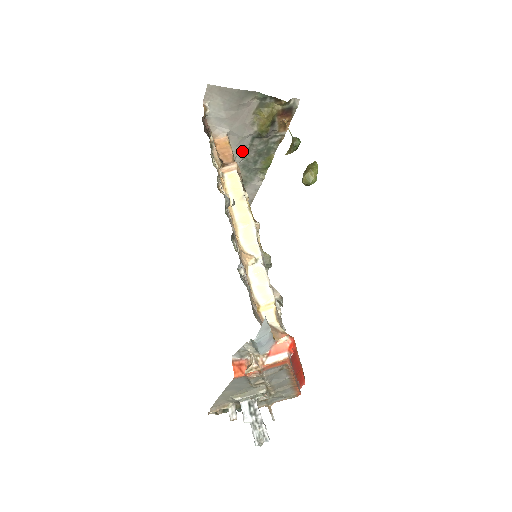
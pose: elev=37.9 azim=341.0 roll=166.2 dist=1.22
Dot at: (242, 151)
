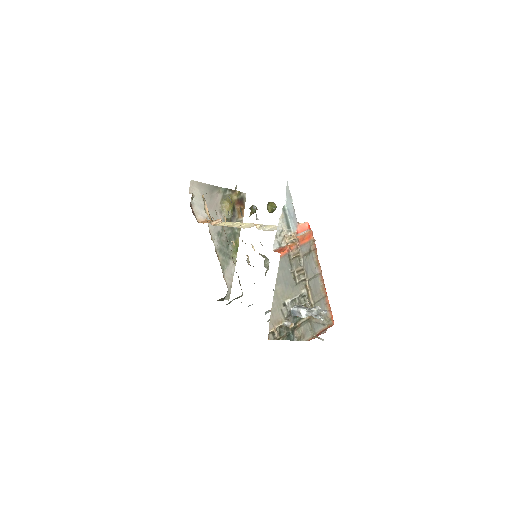
Dot at: (217, 236)
